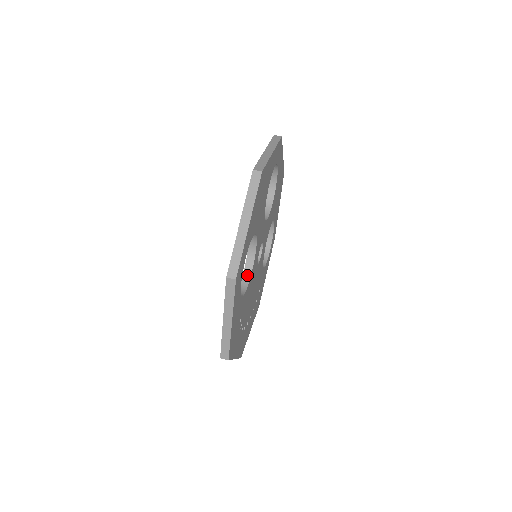
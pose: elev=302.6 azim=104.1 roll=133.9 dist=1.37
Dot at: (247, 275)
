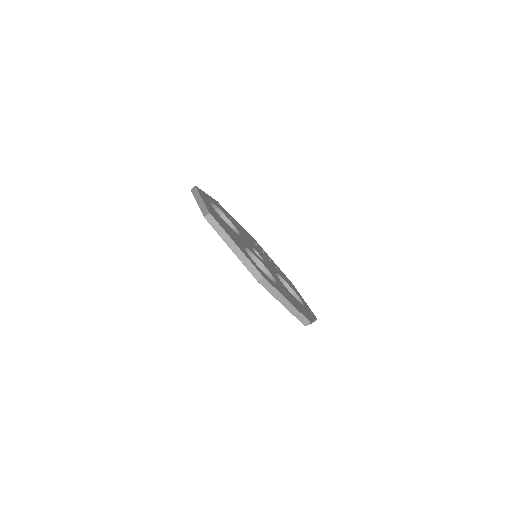
Dot at: occluded
